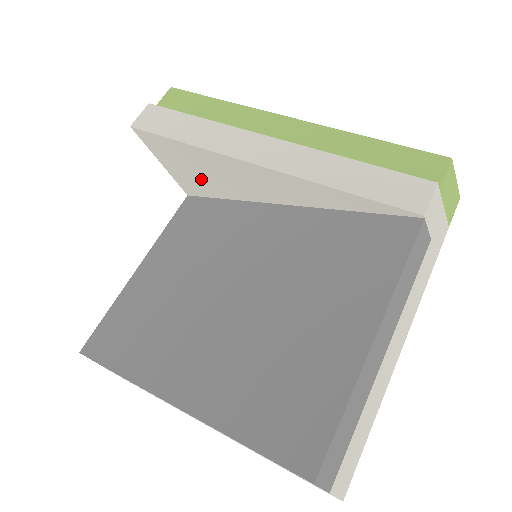
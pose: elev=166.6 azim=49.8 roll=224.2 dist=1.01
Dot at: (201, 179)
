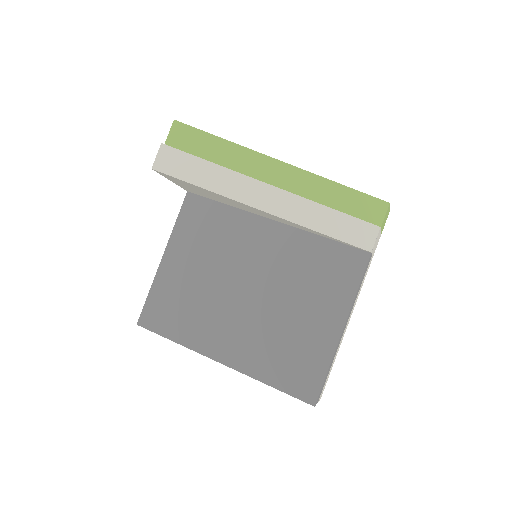
Dot at: (207, 195)
